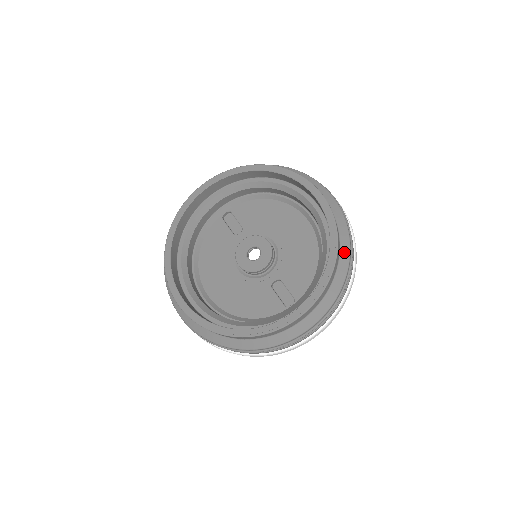
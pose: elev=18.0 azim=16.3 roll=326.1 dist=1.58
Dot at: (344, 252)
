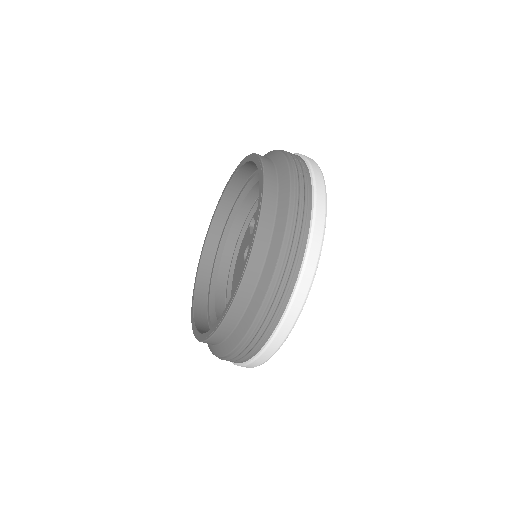
Dot at: (279, 226)
